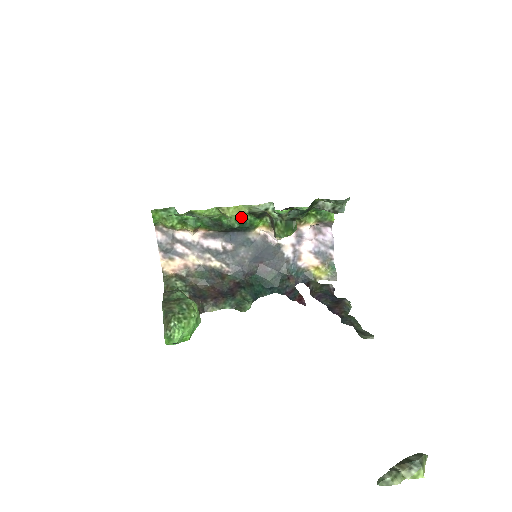
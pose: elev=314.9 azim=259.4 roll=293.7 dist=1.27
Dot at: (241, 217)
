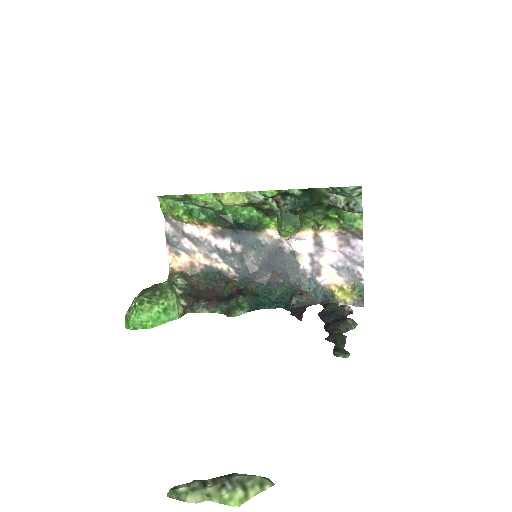
Dot at: (248, 212)
